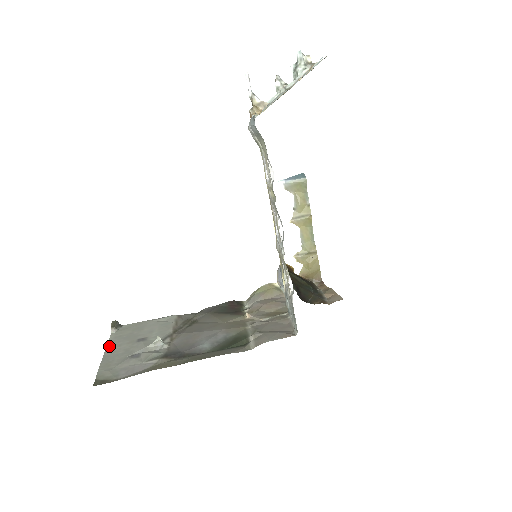
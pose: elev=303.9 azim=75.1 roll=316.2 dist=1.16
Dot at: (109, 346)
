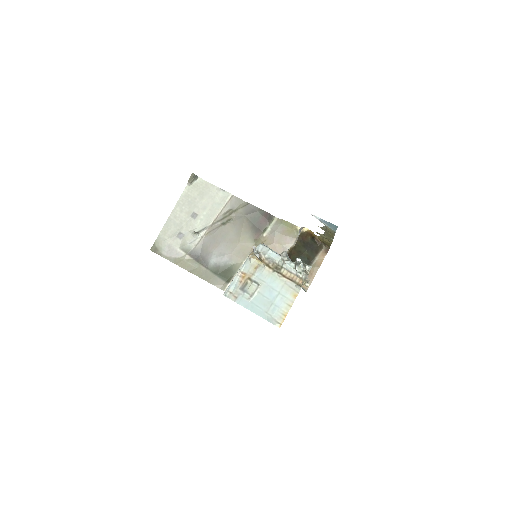
Dot at: (177, 206)
